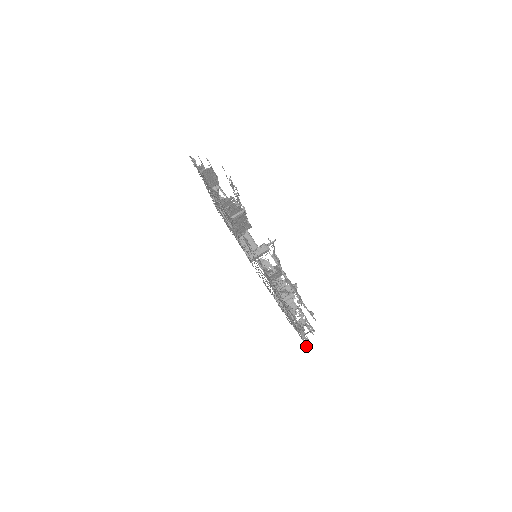
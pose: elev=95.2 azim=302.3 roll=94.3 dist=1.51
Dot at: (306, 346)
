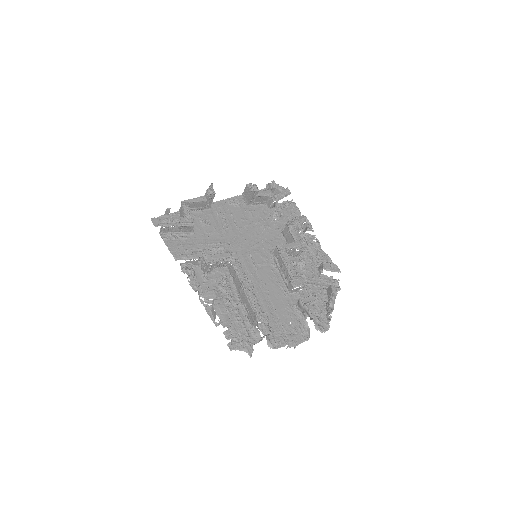
Dot at: occluded
